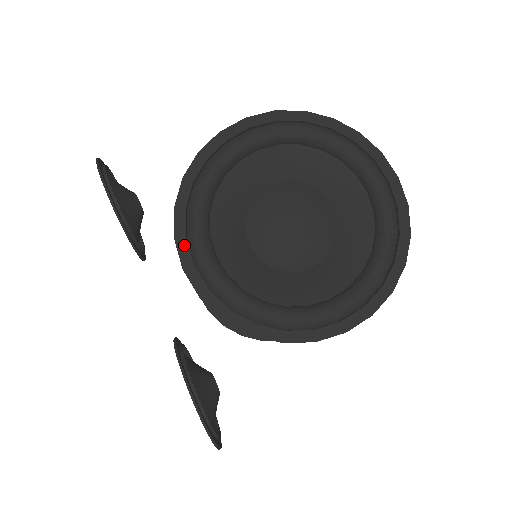
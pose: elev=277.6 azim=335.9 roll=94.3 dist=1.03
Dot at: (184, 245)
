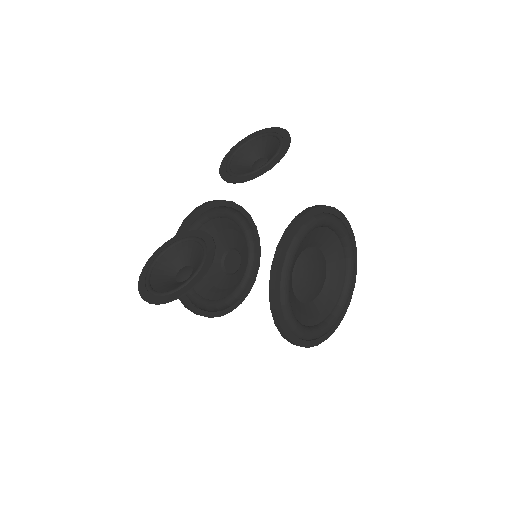
Dot at: (300, 224)
